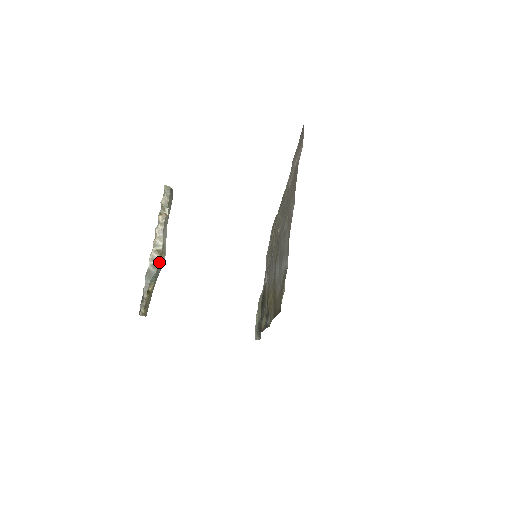
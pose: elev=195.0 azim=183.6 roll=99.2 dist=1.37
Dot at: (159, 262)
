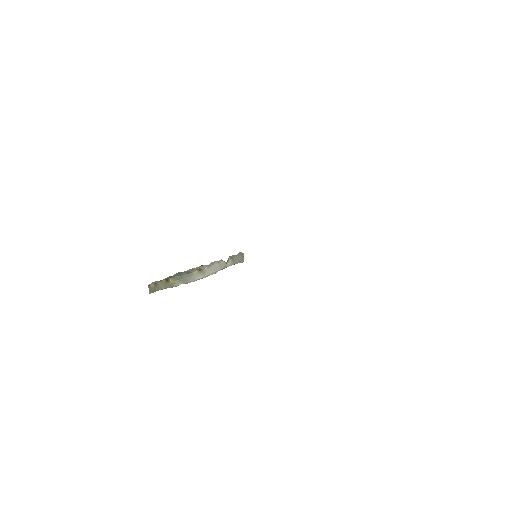
Dot at: (193, 273)
